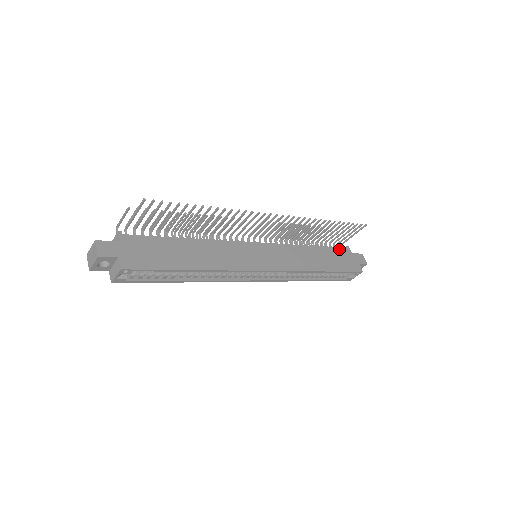
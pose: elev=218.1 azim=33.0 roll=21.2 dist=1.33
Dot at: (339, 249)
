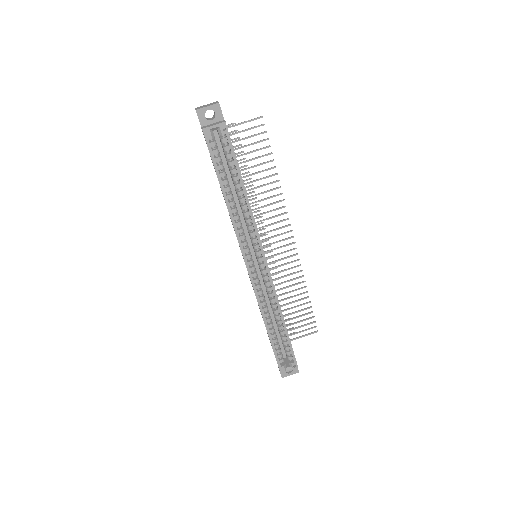
Dot at: occluded
